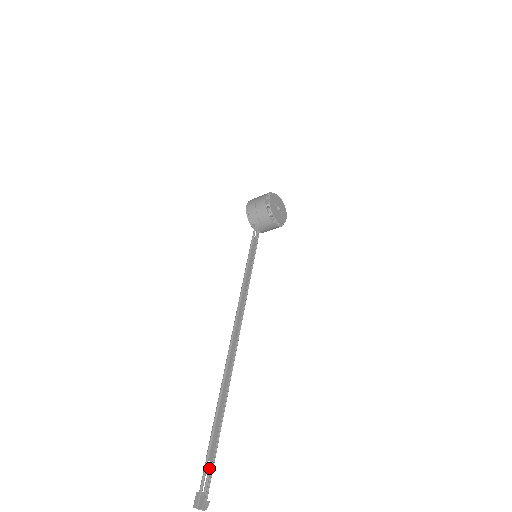
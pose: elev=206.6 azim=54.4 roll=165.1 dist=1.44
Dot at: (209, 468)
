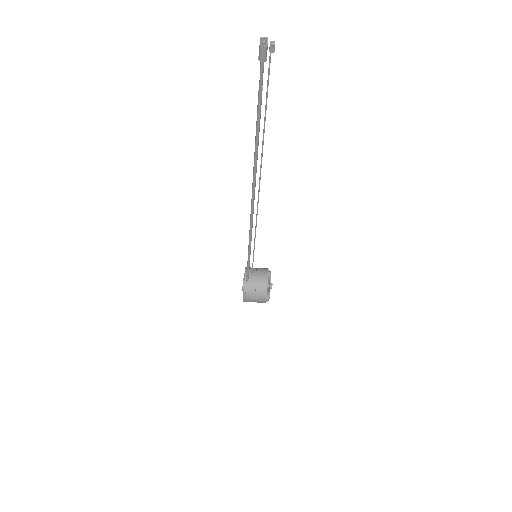
Dot at: (261, 84)
